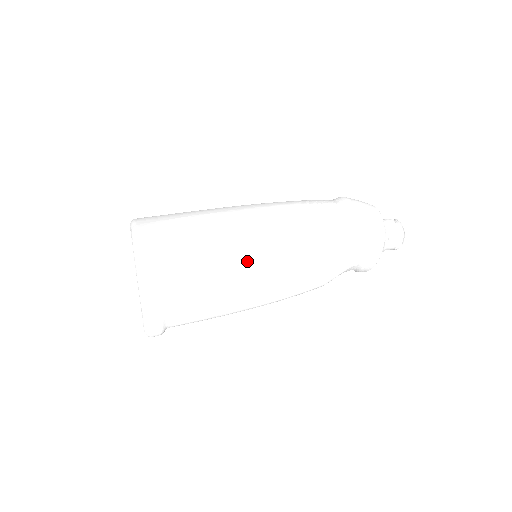
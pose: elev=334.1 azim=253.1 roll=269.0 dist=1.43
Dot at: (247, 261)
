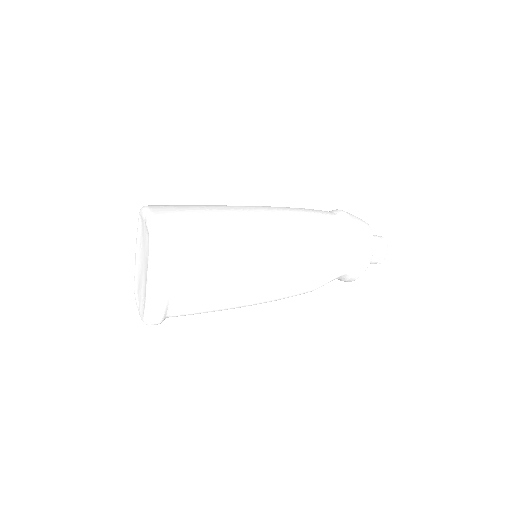
Dot at: (253, 260)
